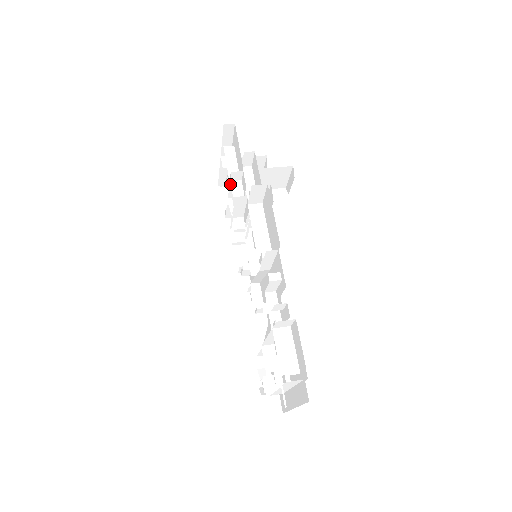
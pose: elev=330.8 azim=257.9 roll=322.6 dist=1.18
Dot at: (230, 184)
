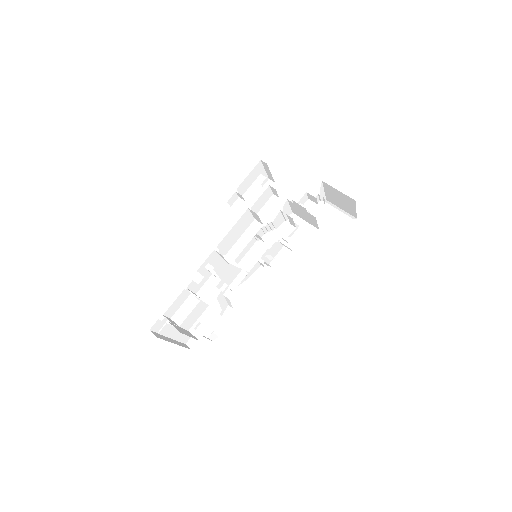
Dot at: (293, 202)
